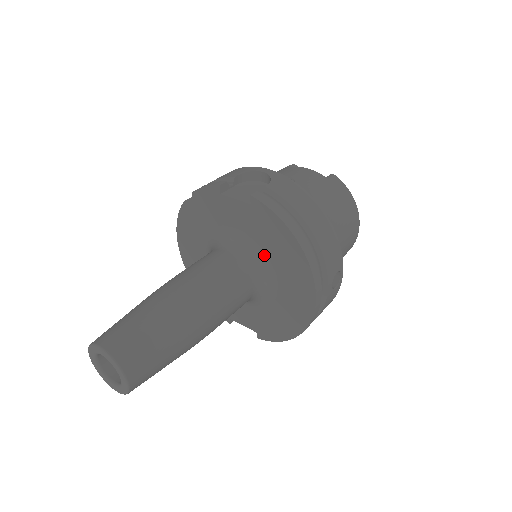
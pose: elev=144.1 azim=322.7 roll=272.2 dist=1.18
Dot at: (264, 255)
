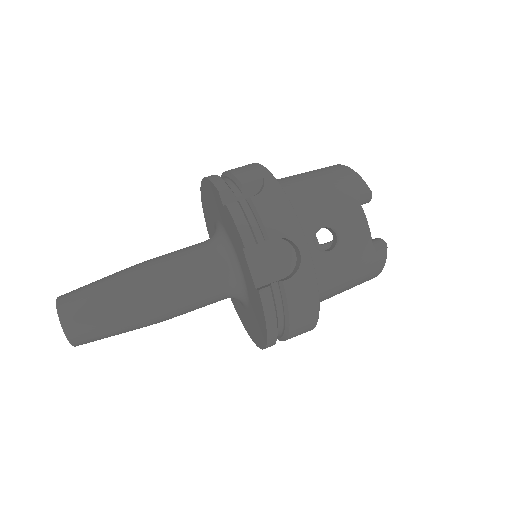
Dot at: (247, 298)
